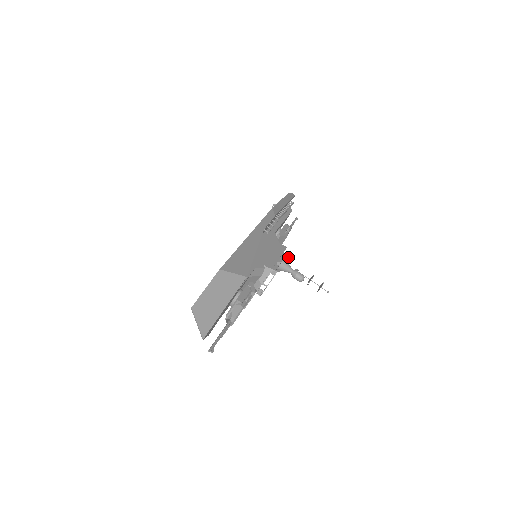
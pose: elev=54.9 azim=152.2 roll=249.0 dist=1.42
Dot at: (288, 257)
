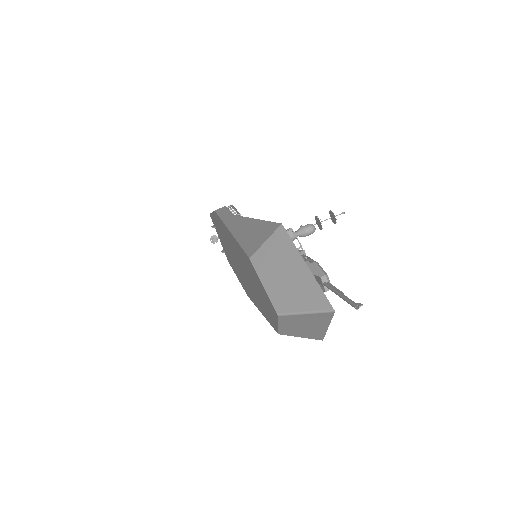
Dot at: occluded
